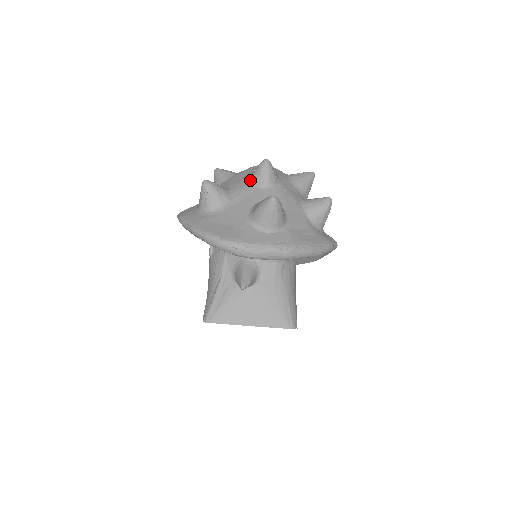
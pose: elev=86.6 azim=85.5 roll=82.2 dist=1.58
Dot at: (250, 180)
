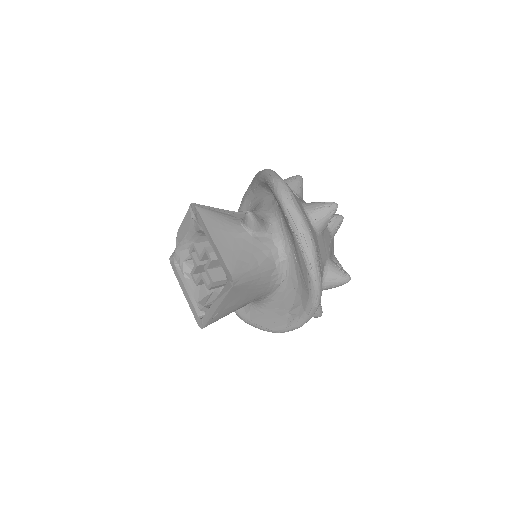
Dot at: occluded
